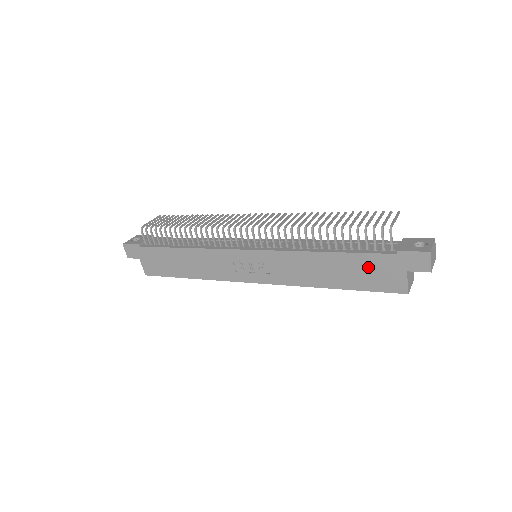
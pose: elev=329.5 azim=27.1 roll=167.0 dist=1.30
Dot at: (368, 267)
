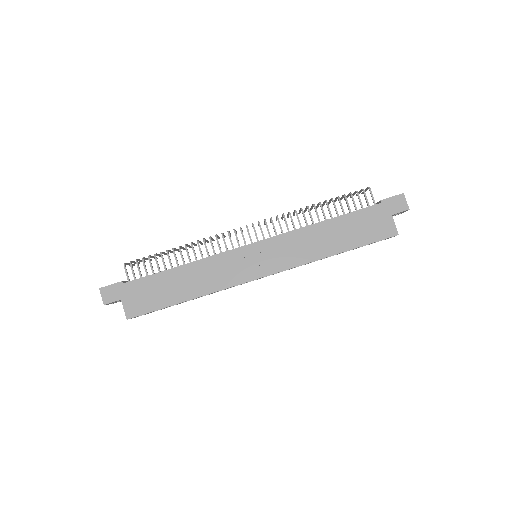
Dot at: (362, 222)
